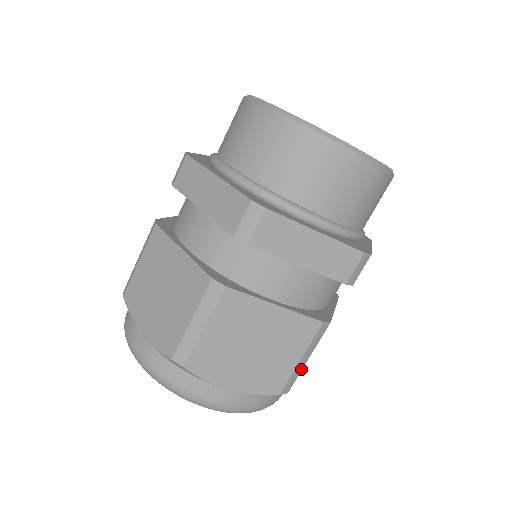
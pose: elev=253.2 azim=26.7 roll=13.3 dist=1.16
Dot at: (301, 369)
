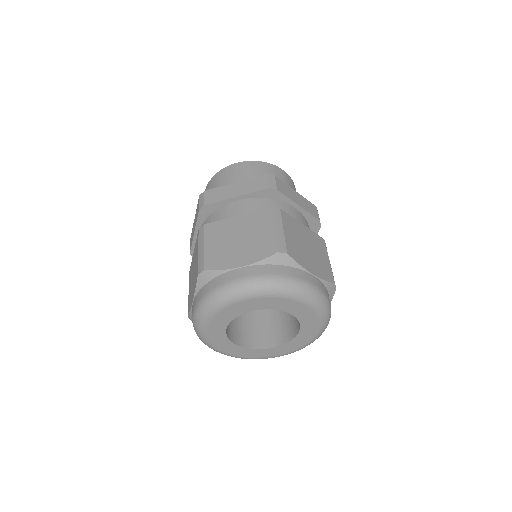
Dot at: (283, 237)
